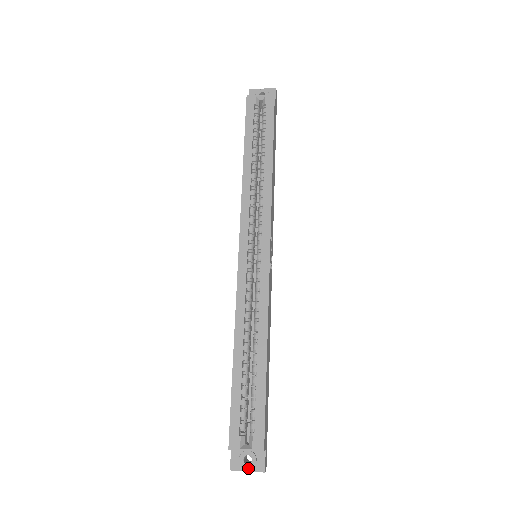
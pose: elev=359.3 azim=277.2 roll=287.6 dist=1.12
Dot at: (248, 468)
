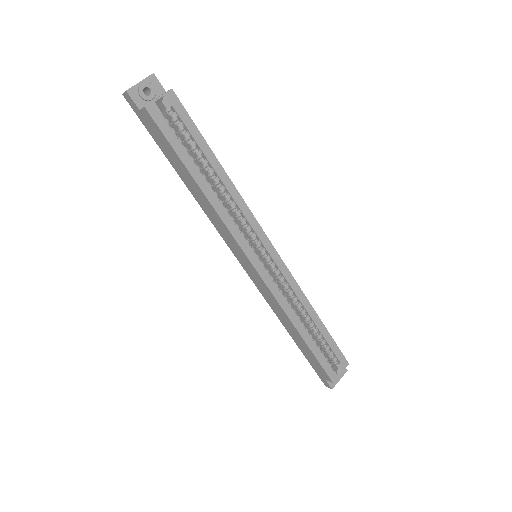
Dot at: (340, 378)
